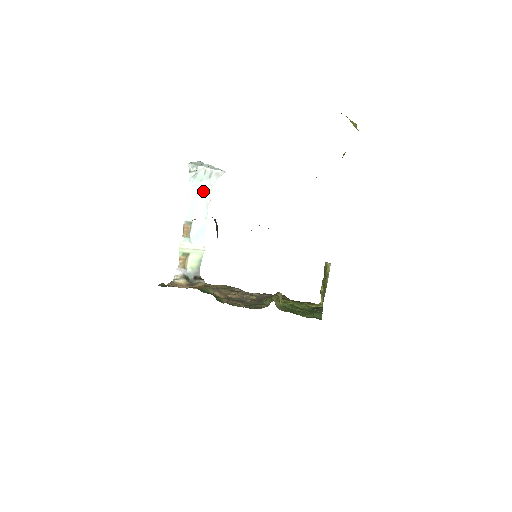
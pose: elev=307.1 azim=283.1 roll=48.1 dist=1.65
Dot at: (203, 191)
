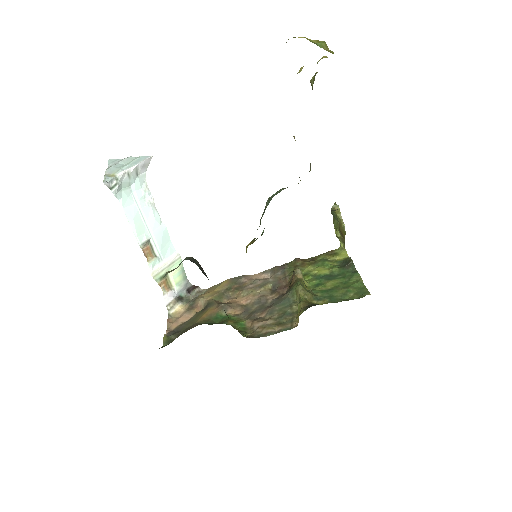
Dot at: (139, 196)
